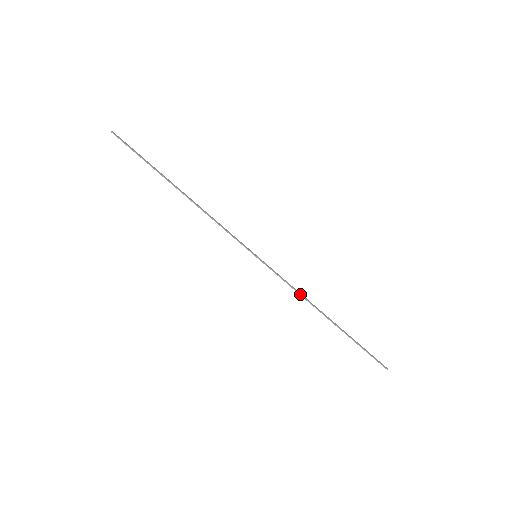
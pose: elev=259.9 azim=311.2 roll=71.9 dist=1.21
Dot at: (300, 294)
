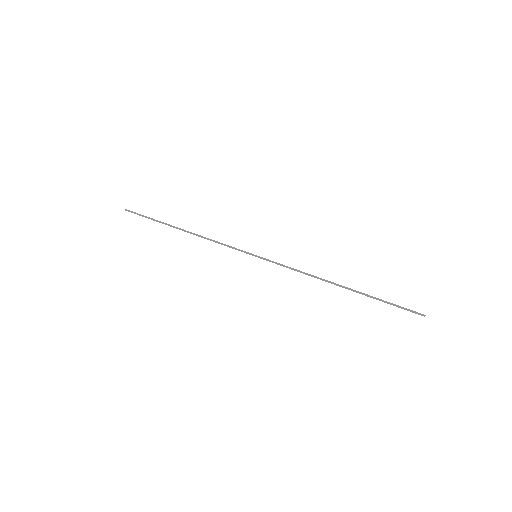
Dot at: (306, 273)
